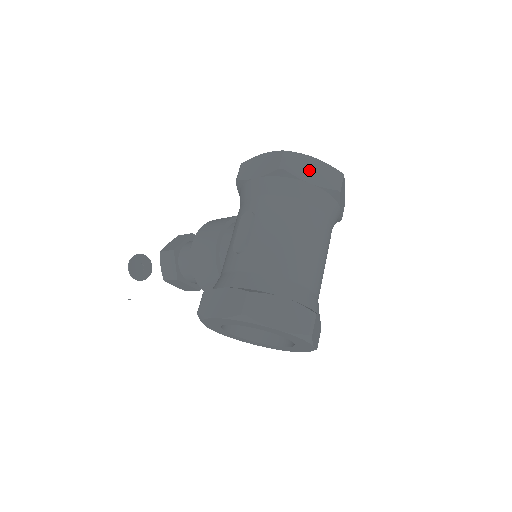
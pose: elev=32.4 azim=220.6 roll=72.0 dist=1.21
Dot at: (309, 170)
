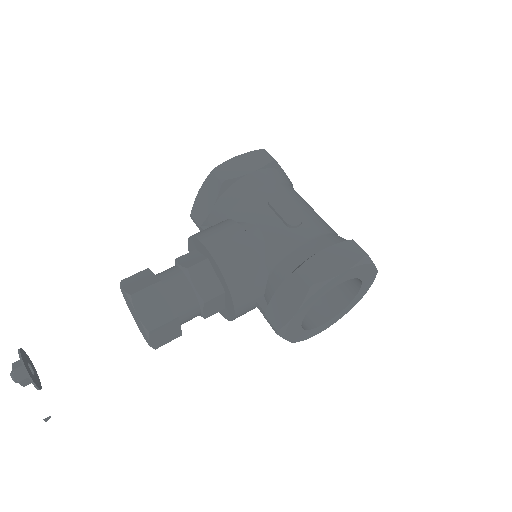
Dot at: occluded
